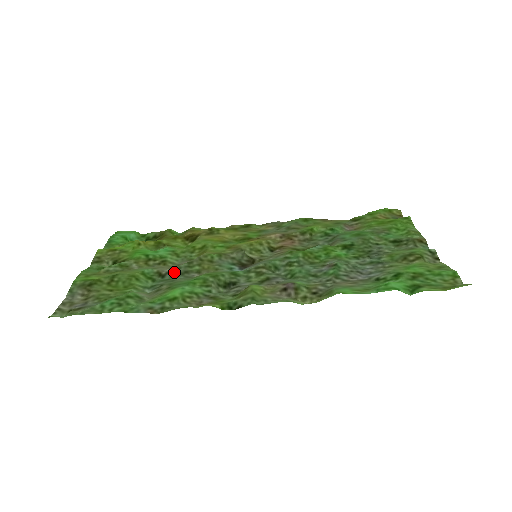
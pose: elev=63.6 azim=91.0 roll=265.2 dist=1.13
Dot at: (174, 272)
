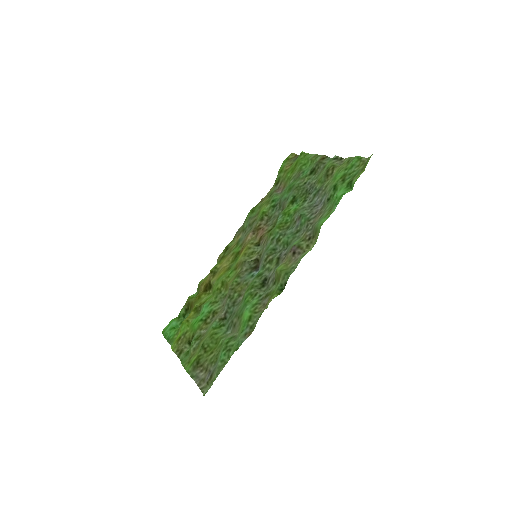
Dot at: (228, 310)
